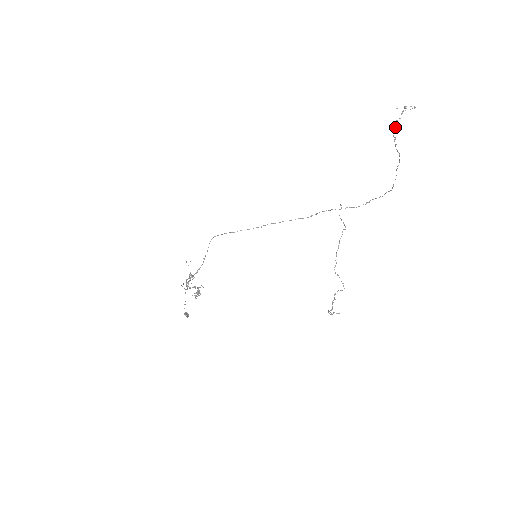
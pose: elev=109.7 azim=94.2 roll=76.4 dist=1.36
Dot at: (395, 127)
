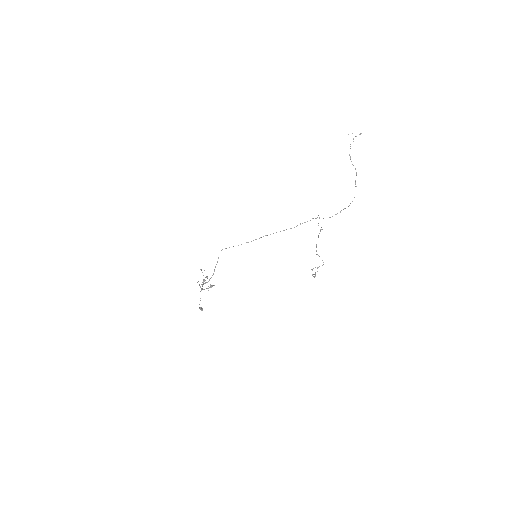
Dot at: occluded
